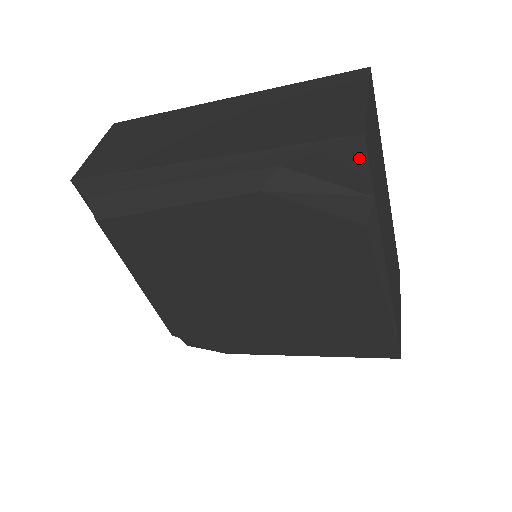
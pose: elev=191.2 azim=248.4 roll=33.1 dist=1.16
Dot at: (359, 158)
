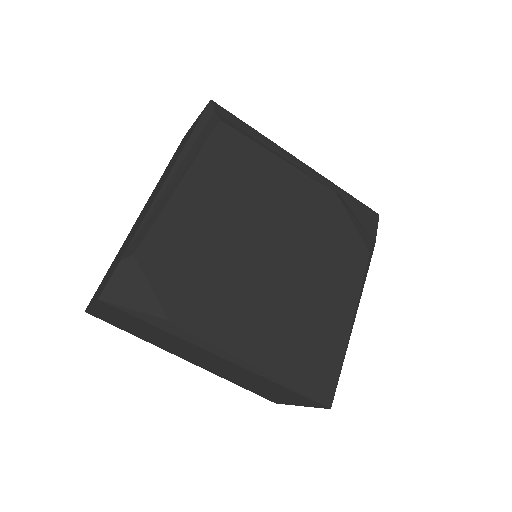
Dot at: (374, 222)
